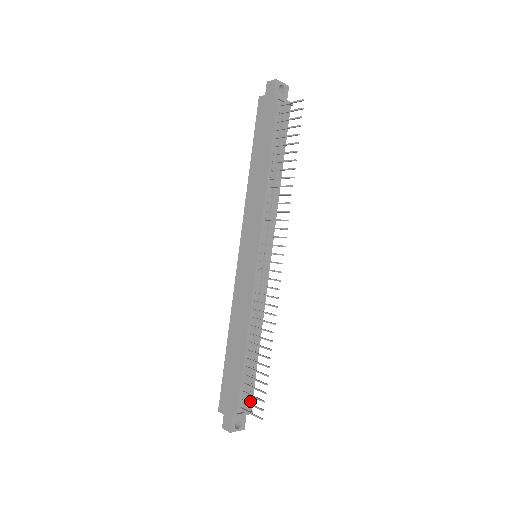
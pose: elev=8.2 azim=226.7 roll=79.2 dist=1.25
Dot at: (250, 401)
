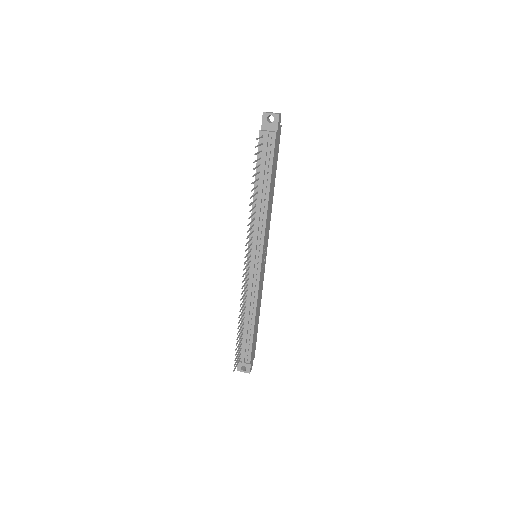
Dot at: (249, 357)
